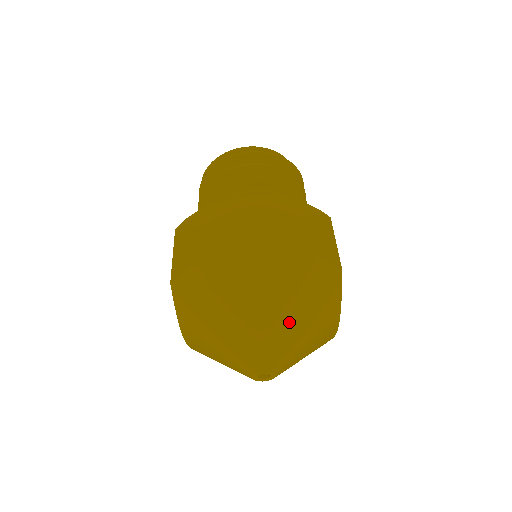
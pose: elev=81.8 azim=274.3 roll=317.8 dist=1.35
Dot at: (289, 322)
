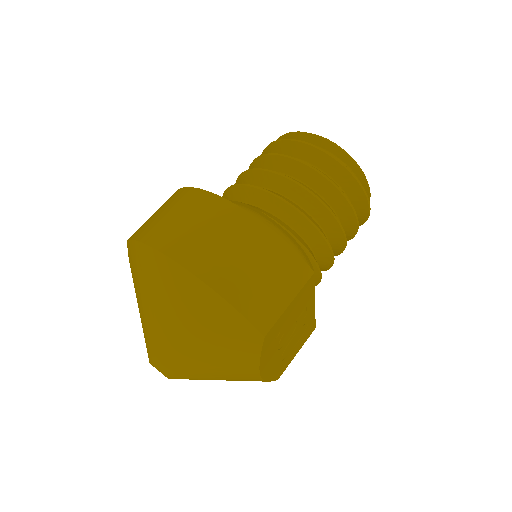
Dot at: (190, 346)
